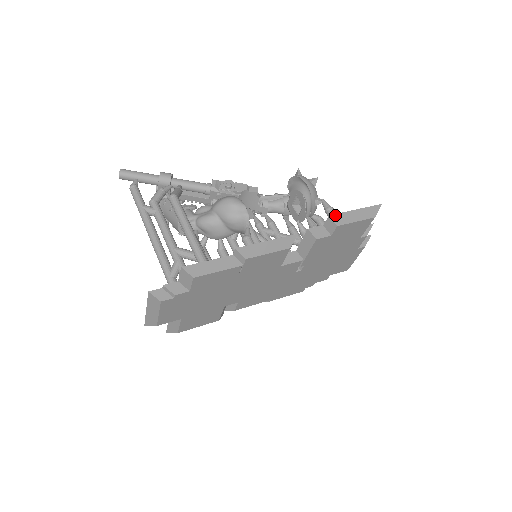
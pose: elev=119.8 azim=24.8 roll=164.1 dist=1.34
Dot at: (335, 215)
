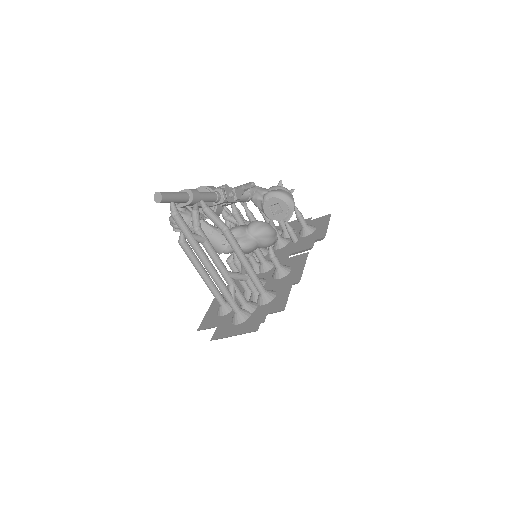
Dot at: (325, 235)
